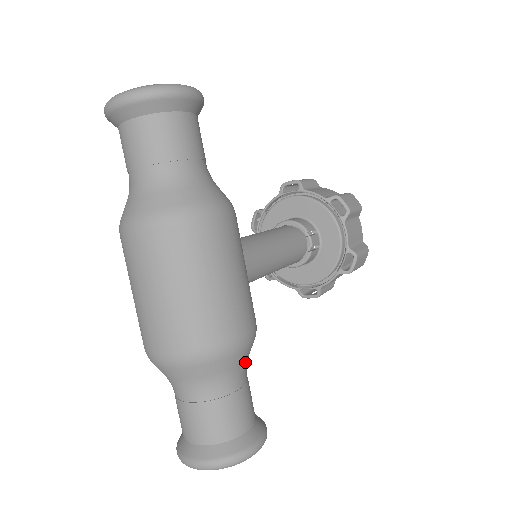
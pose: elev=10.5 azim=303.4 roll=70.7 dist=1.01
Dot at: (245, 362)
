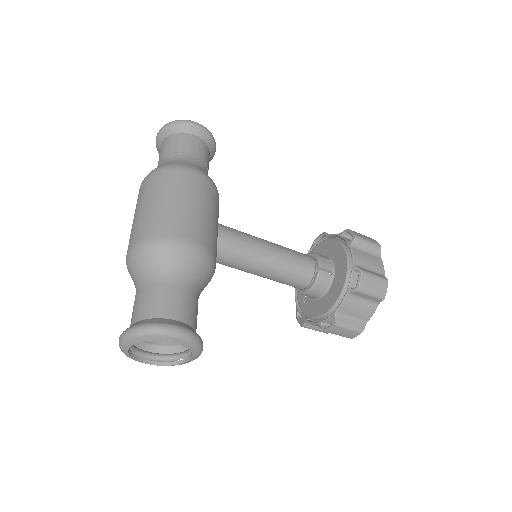
Dot at: (189, 271)
